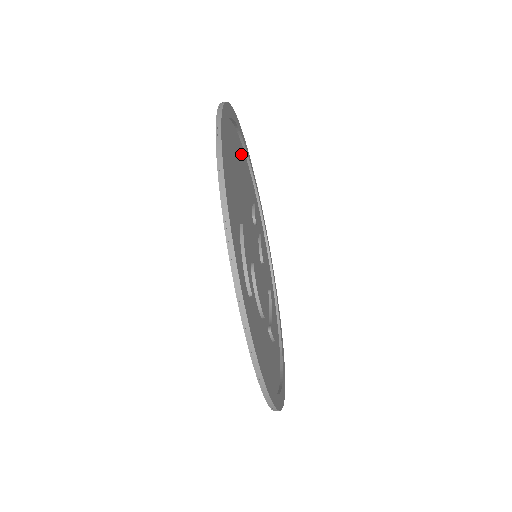
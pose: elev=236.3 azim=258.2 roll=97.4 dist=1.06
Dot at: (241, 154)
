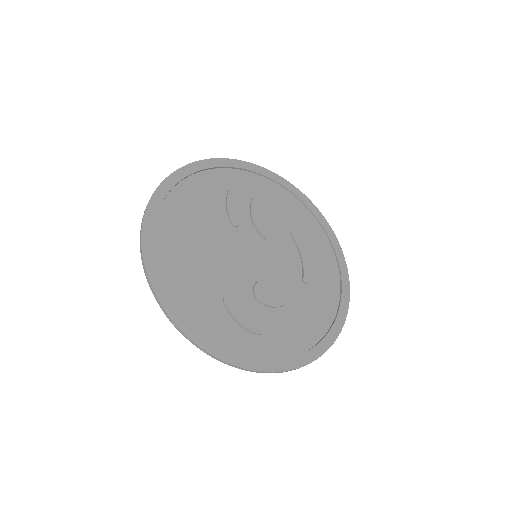
Dot at: (184, 202)
